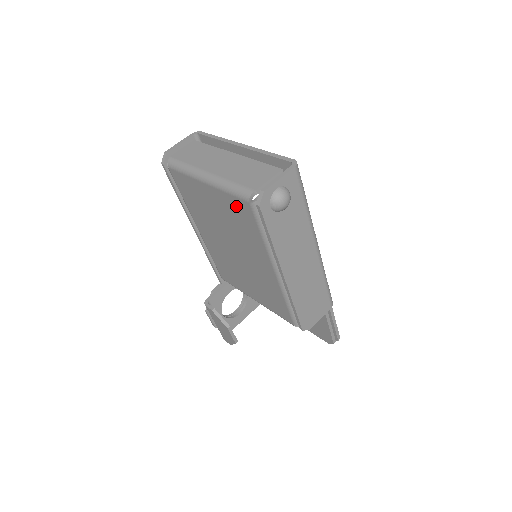
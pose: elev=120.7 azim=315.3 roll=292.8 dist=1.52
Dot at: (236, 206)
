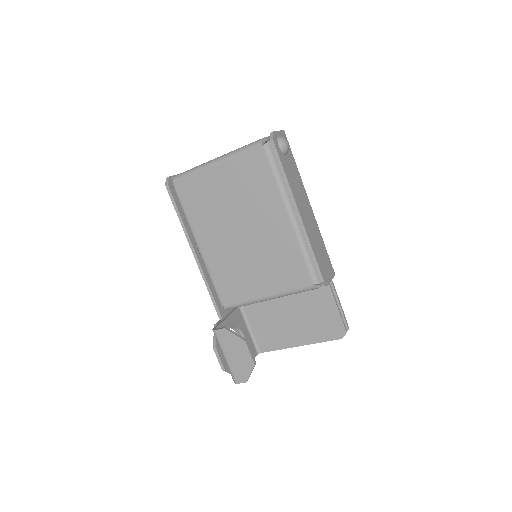
Dot at: (249, 163)
